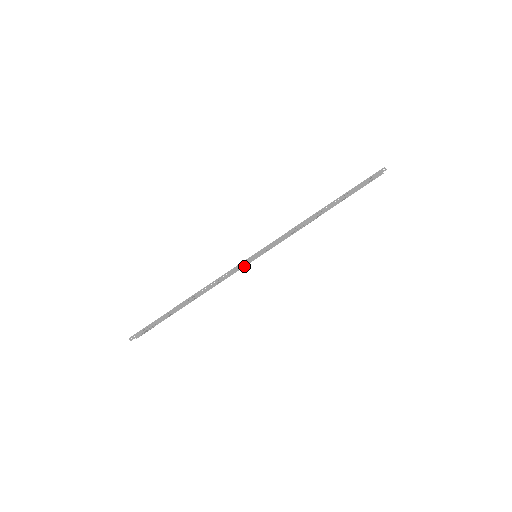
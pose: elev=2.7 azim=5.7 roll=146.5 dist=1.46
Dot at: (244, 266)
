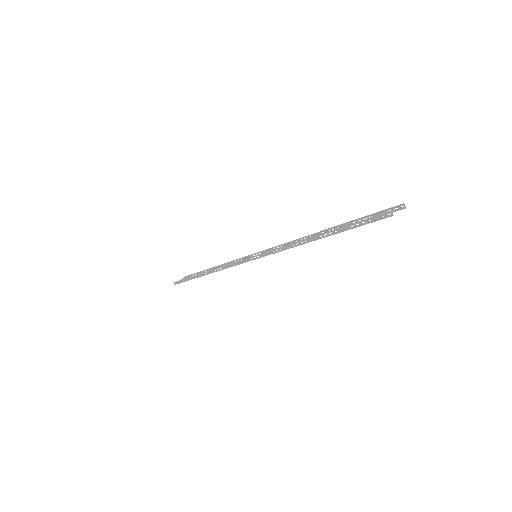
Dot at: occluded
